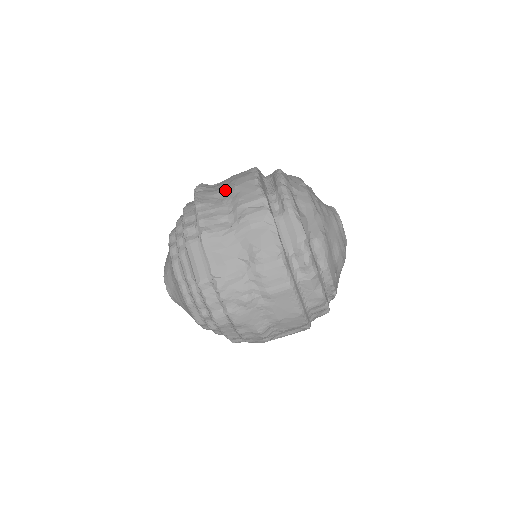
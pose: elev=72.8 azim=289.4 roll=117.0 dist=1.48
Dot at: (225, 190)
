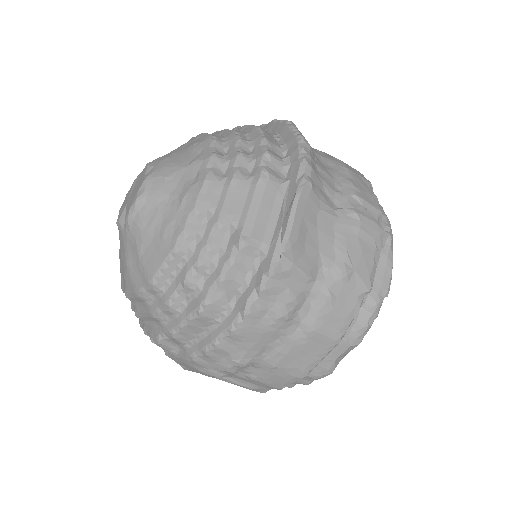
Dot at: (330, 160)
